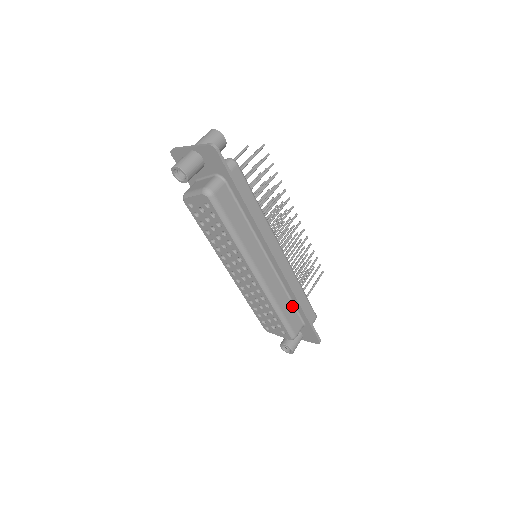
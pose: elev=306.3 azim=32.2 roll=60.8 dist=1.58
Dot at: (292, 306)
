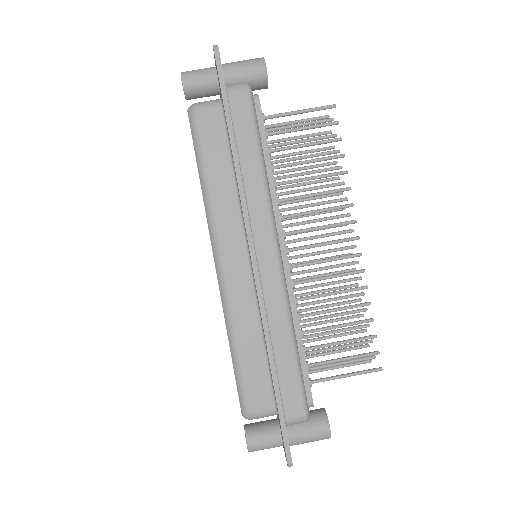
Dot at: (264, 359)
